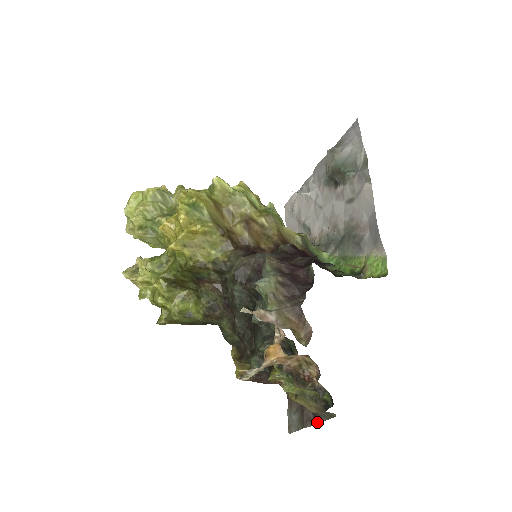
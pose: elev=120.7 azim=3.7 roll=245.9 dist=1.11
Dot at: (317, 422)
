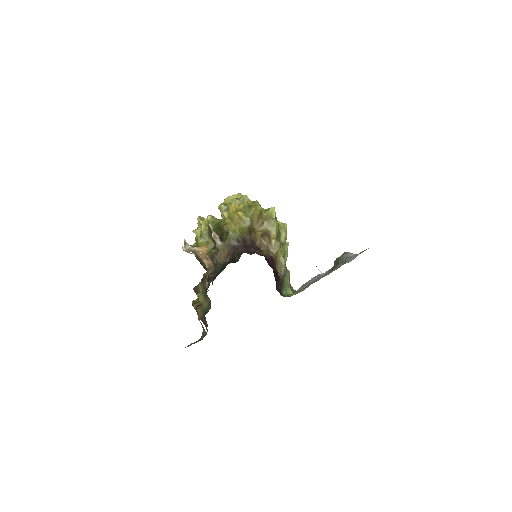
Dot at: occluded
